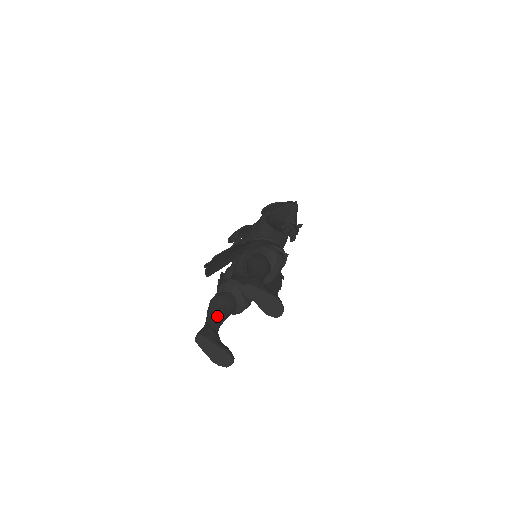
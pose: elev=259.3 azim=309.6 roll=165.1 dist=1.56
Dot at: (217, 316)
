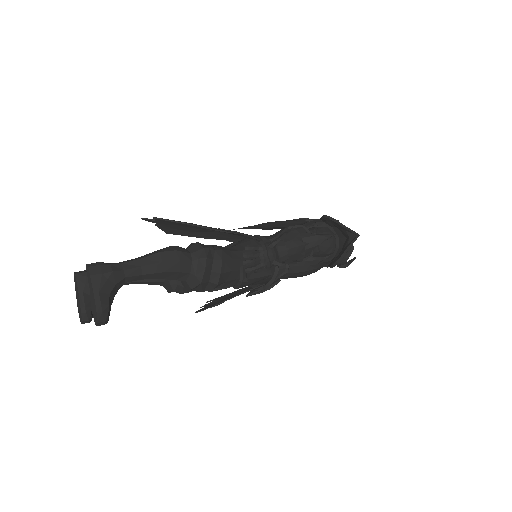
Dot at: occluded
